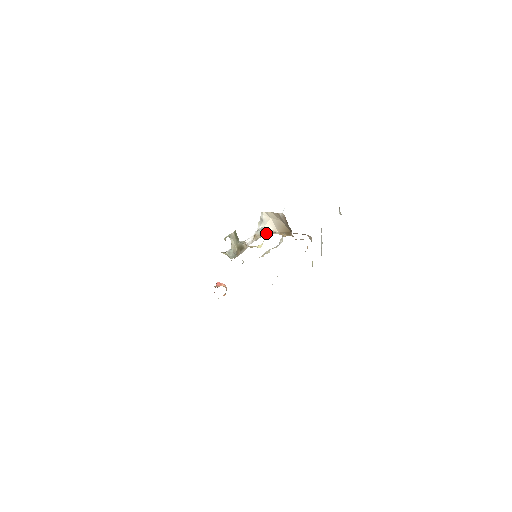
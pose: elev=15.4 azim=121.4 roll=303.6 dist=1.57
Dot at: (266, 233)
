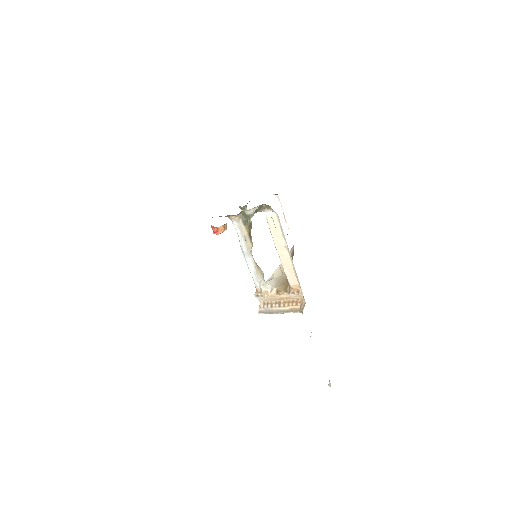
Dot at: (264, 285)
